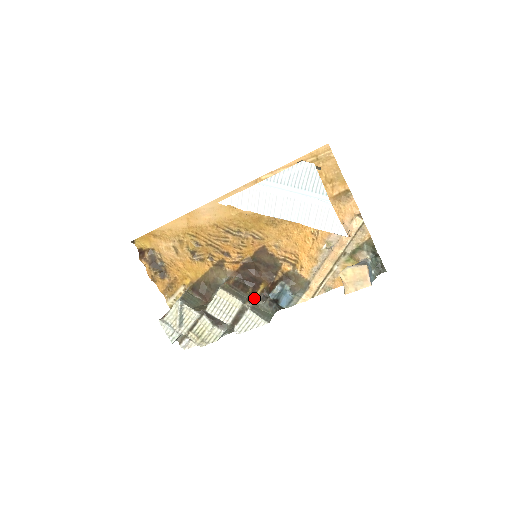
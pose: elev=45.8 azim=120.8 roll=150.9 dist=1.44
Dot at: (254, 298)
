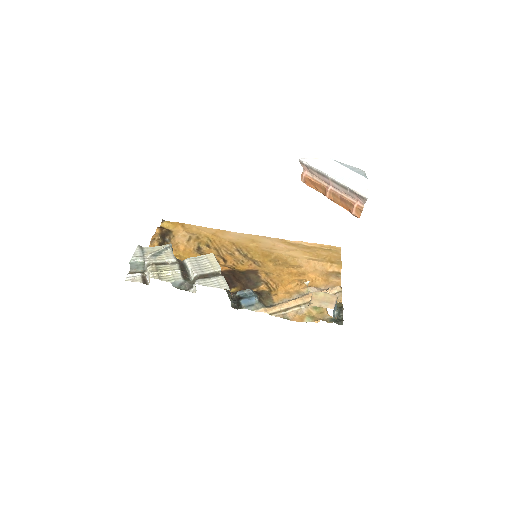
Dot at: occluded
